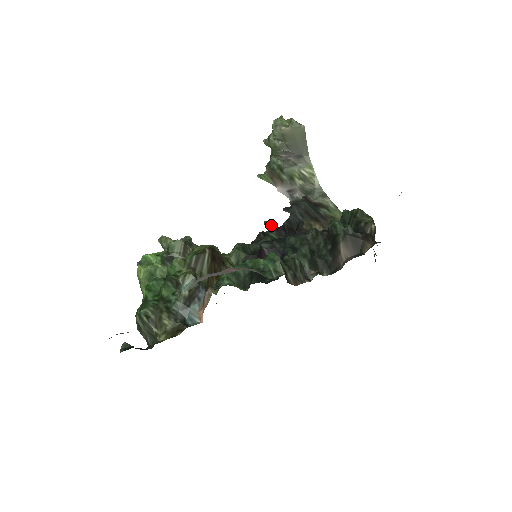
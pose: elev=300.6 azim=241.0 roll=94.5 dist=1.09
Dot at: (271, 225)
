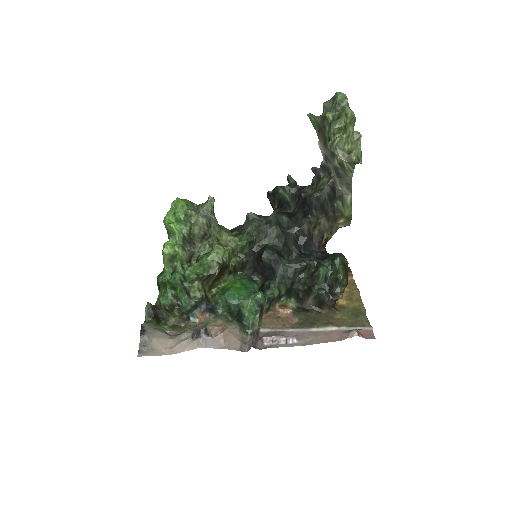
Dot at: (292, 183)
